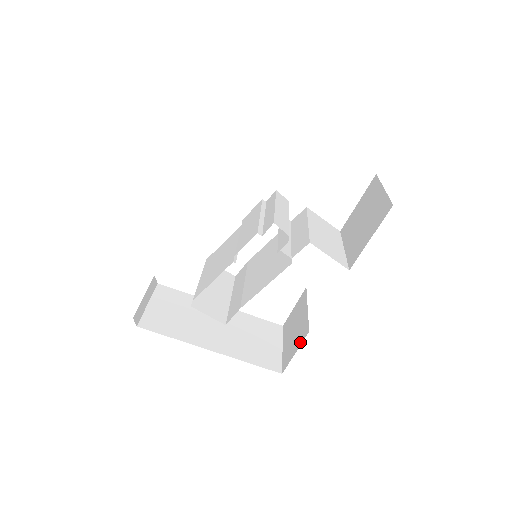
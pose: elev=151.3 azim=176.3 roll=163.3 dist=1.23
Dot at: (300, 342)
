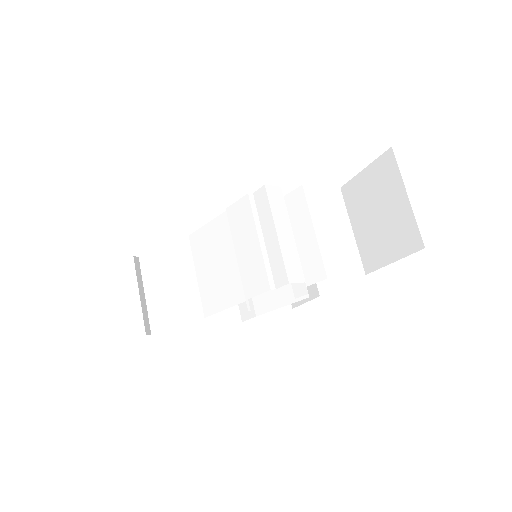
Dot at: (309, 296)
